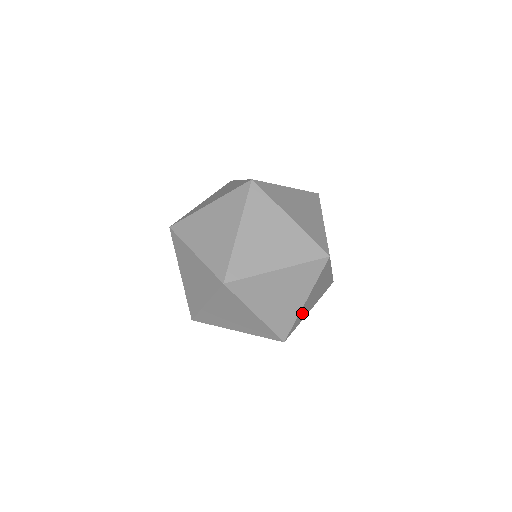
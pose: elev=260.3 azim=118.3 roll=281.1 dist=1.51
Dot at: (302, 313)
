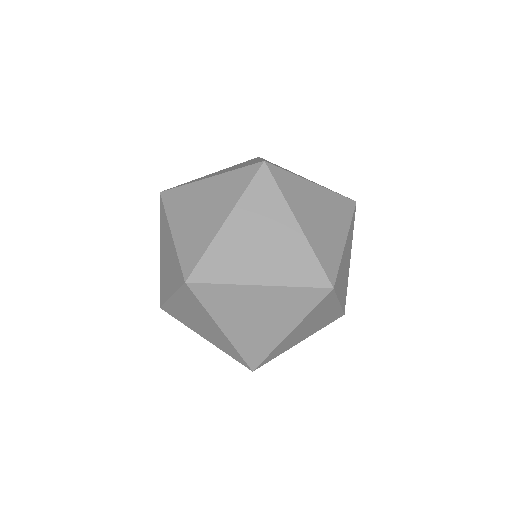
Dot at: (321, 243)
